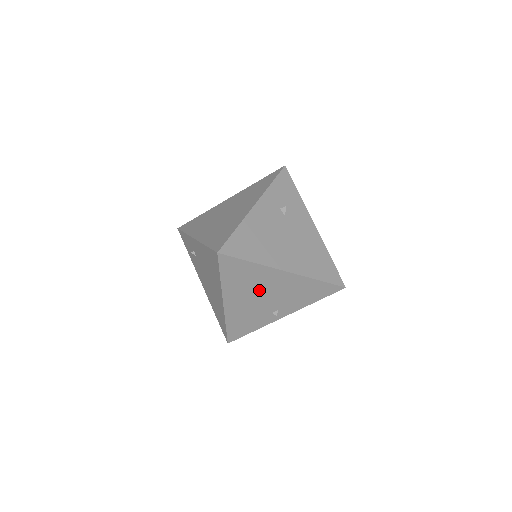
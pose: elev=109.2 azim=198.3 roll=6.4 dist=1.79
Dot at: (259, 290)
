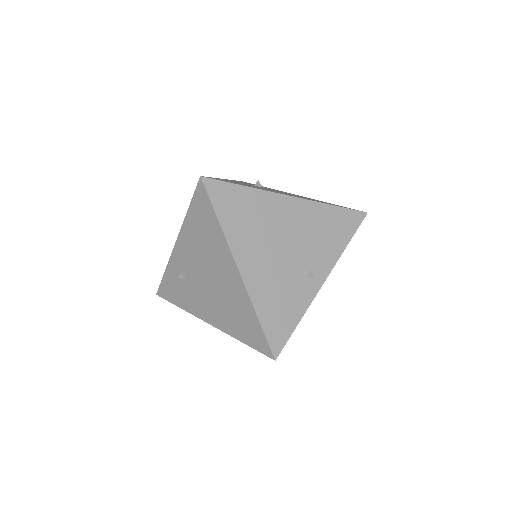
Dot at: (273, 235)
